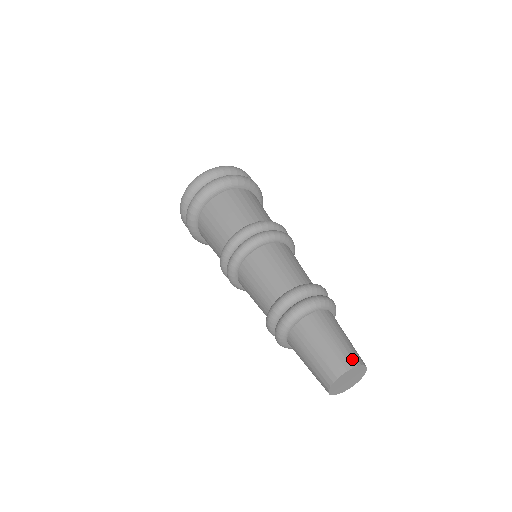
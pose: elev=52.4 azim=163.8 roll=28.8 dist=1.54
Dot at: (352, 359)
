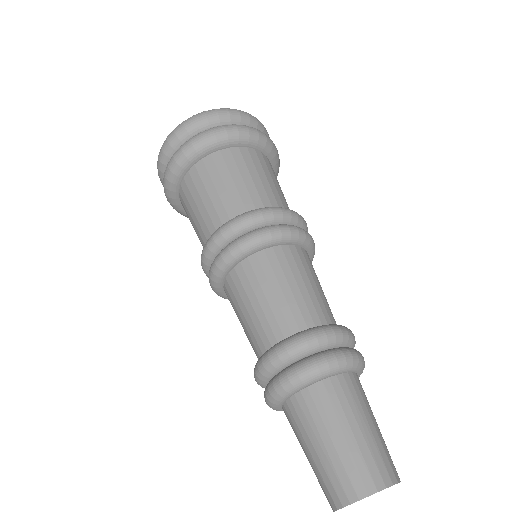
Dot at: (351, 486)
